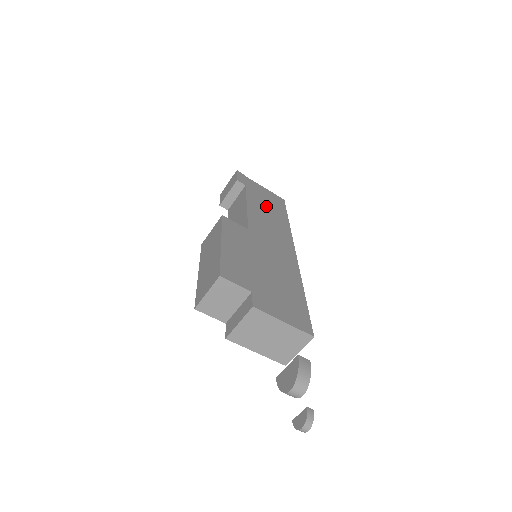
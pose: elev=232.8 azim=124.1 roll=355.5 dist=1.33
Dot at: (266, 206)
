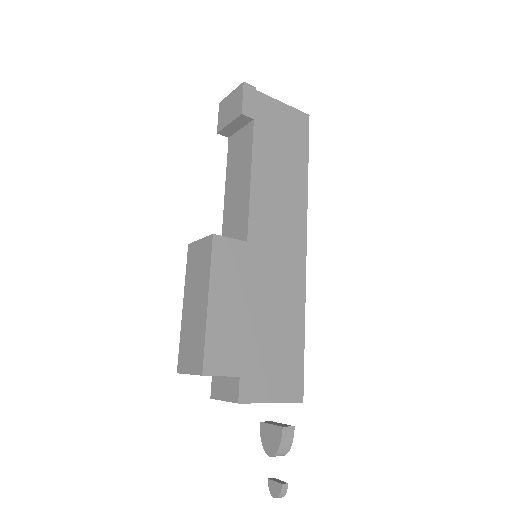
Dot at: (279, 157)
